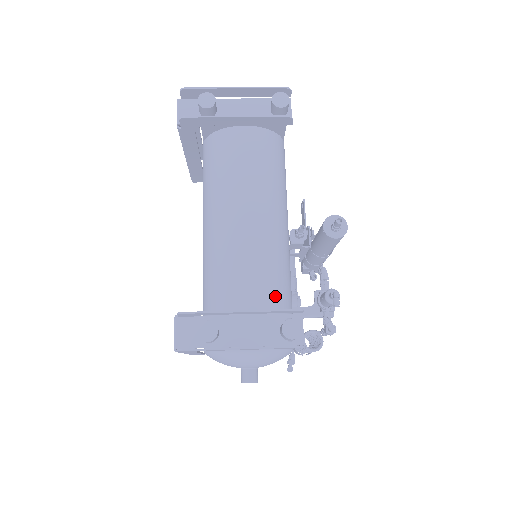
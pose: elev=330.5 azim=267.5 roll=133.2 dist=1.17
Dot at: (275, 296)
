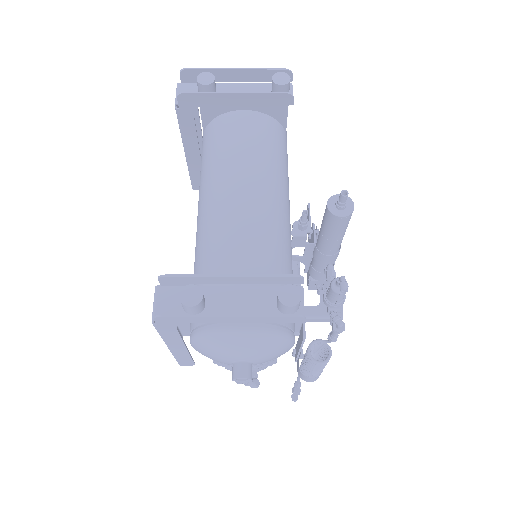
Dot at: occluded
